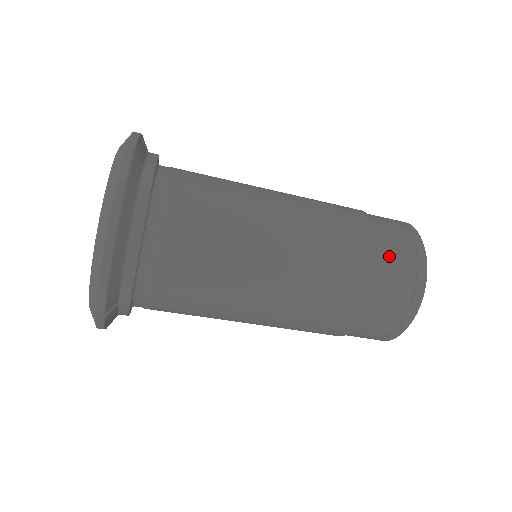
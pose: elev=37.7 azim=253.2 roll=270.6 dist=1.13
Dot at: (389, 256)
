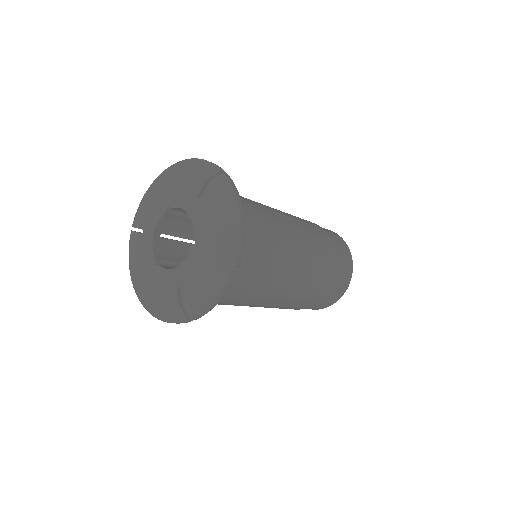
Dot at: (340, 266)
